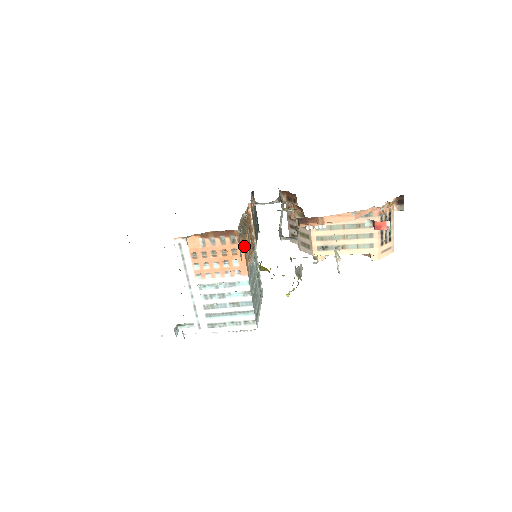
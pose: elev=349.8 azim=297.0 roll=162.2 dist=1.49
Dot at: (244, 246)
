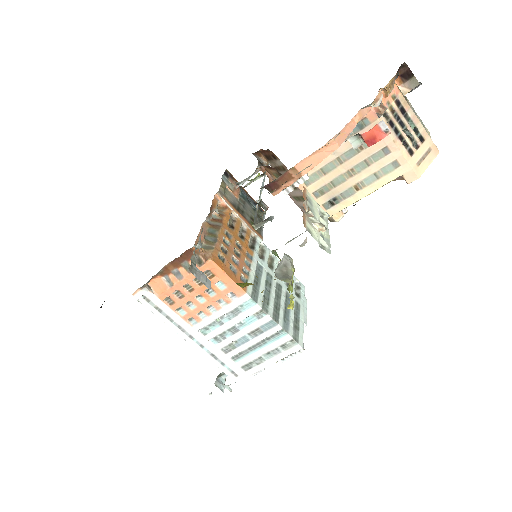
Dot at: (219, 259)
